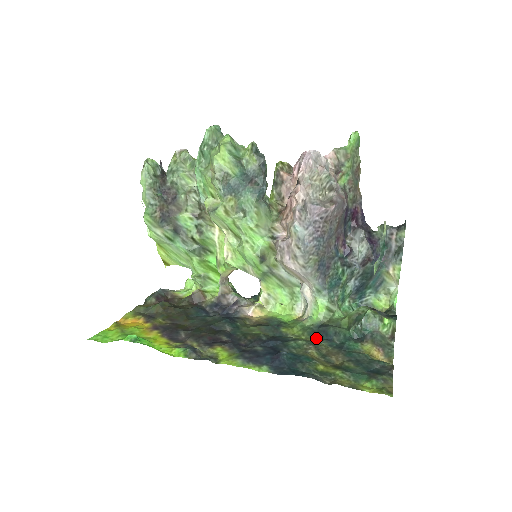
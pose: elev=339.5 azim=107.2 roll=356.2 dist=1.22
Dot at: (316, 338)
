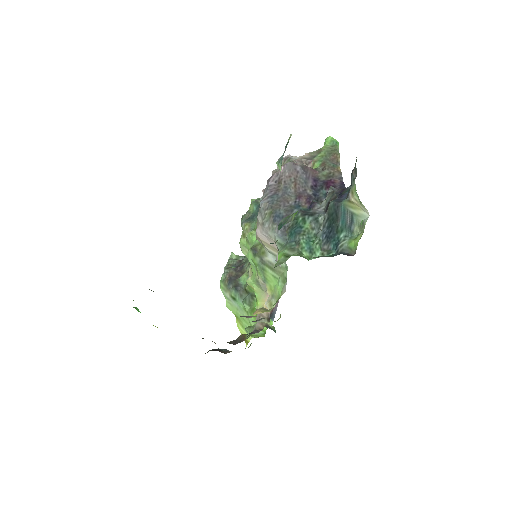
Dot at: occluded
